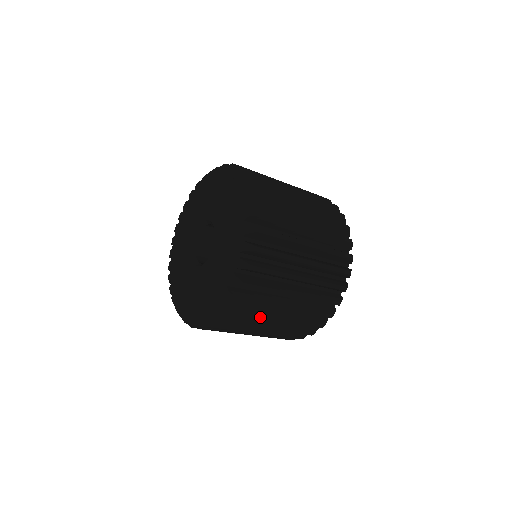
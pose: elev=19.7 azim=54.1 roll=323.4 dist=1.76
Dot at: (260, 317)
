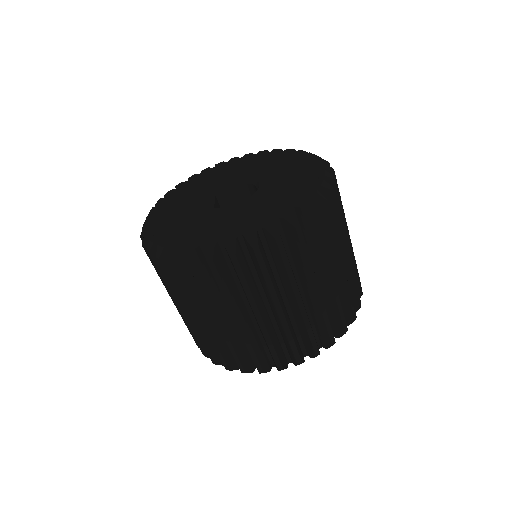
Dot at: (345, 219)
